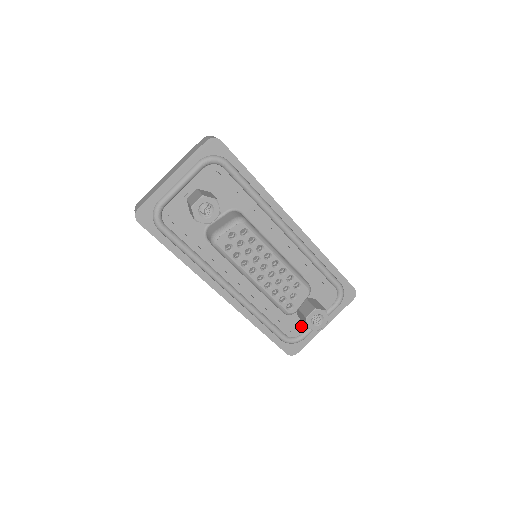
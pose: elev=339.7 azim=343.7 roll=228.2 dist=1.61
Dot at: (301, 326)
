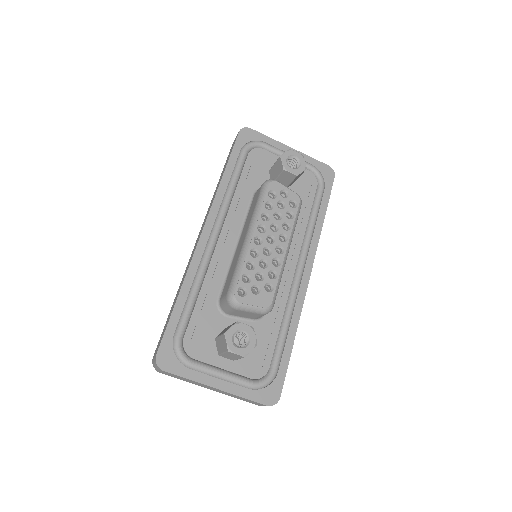
Dot at: (204, 351)
